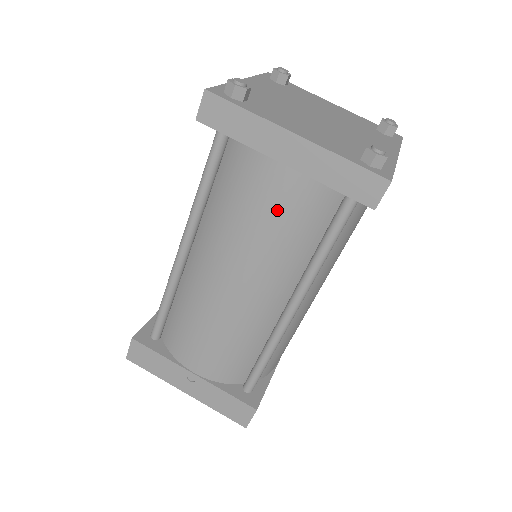
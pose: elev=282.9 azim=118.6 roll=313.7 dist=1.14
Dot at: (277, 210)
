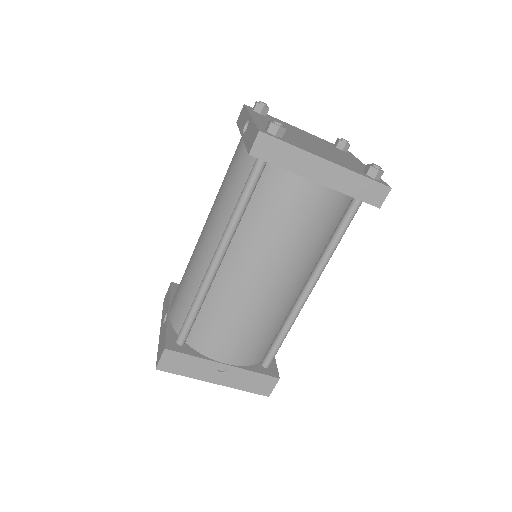
Dot at: (309, 217)
